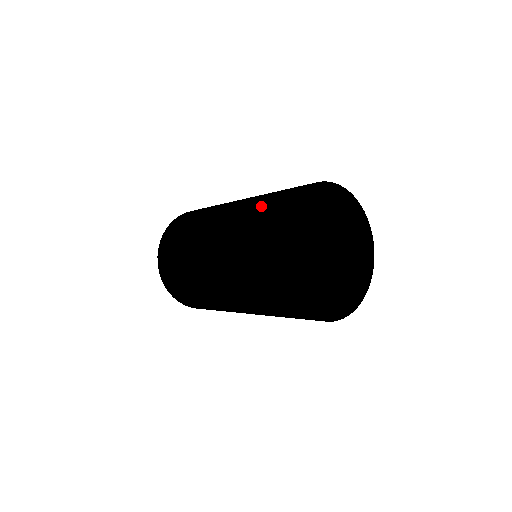
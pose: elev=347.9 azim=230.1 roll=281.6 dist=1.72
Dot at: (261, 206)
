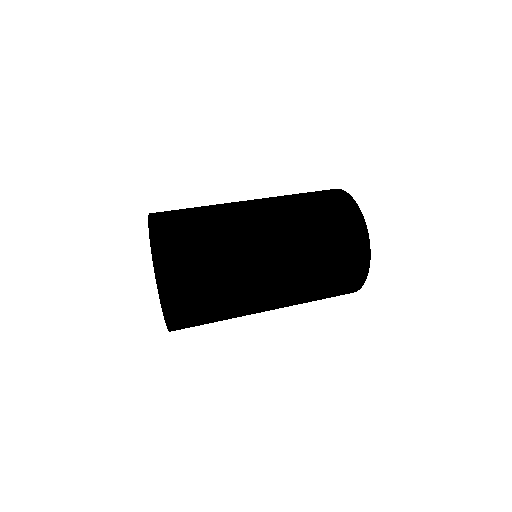
Dot at: occluded
